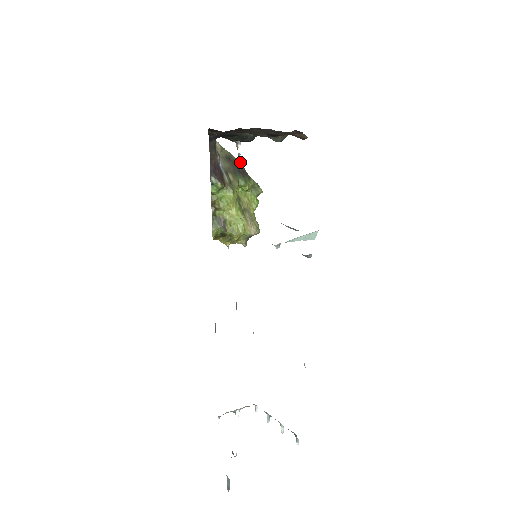
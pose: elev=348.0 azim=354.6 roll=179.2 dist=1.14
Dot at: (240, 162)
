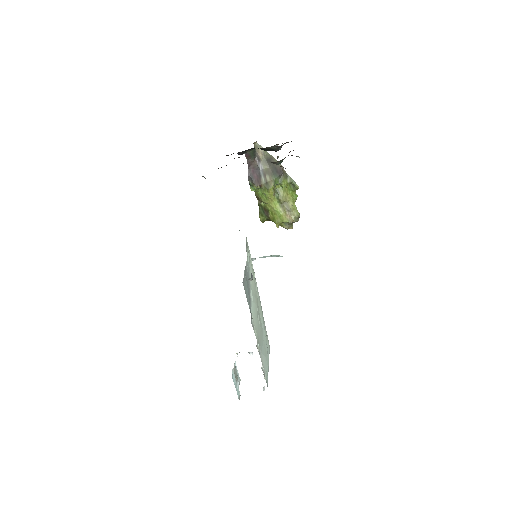
Dot at: occluded
